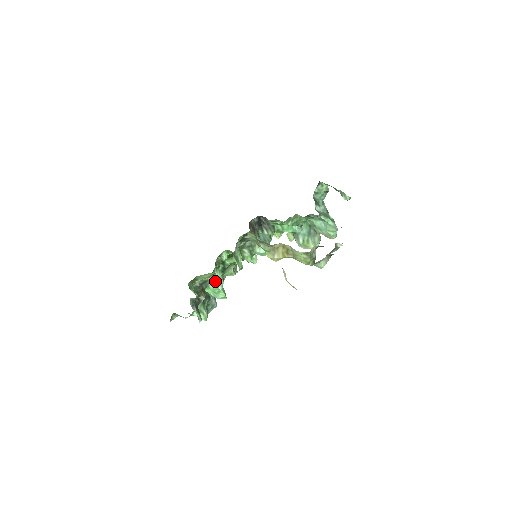
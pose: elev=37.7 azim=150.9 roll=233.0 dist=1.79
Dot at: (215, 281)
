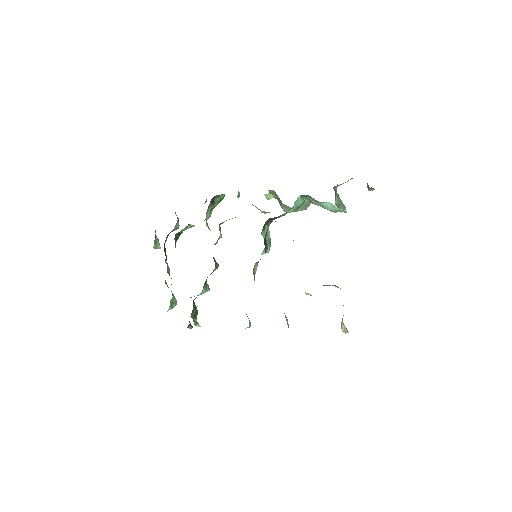
Dot at: (204, 289)
